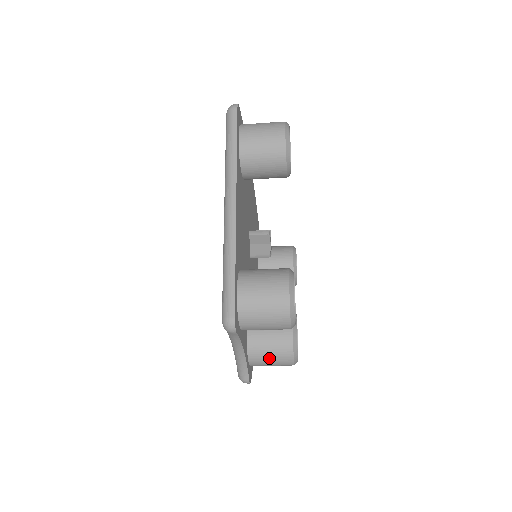
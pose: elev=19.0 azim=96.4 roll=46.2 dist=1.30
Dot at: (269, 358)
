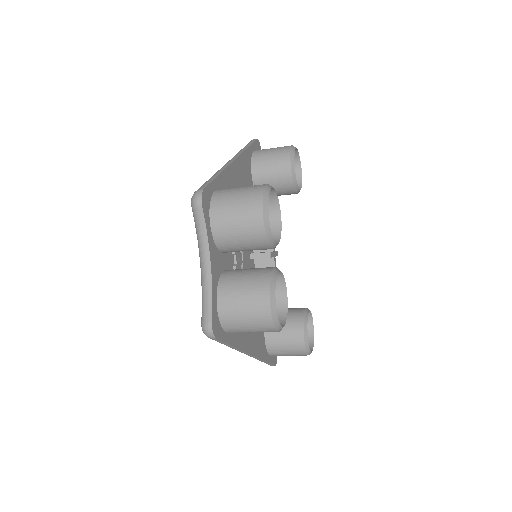
Dot at: (241, 296)
